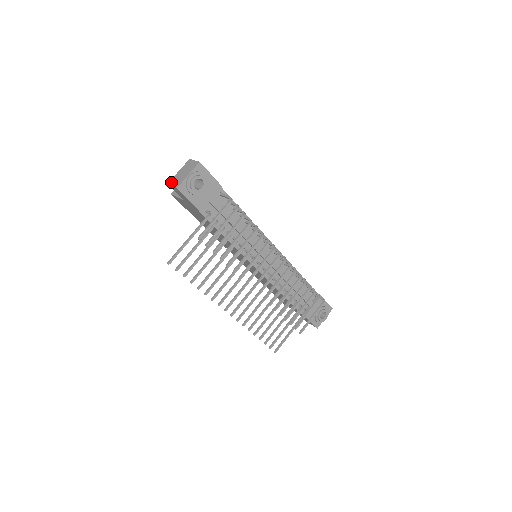
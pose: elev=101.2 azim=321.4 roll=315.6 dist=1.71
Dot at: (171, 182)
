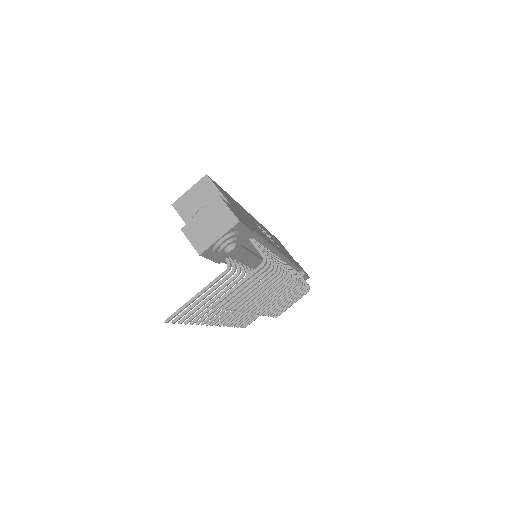
Dot at: (188, 231)
